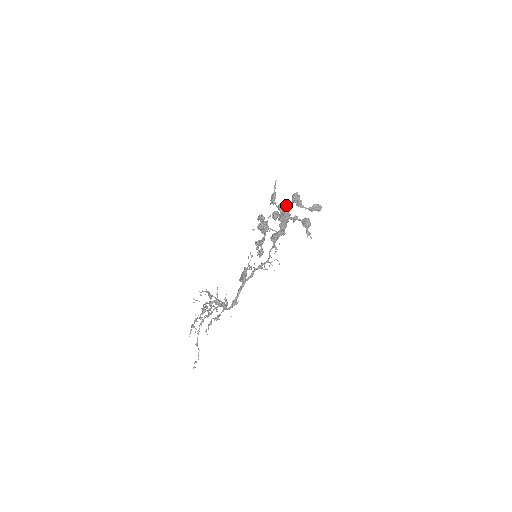
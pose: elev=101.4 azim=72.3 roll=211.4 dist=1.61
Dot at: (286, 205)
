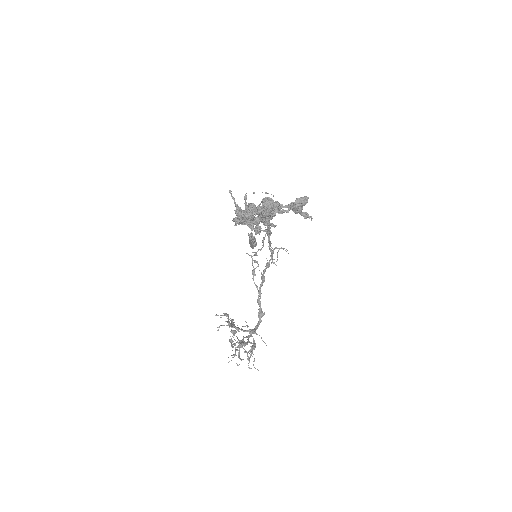
Dot at: (260, 216)
